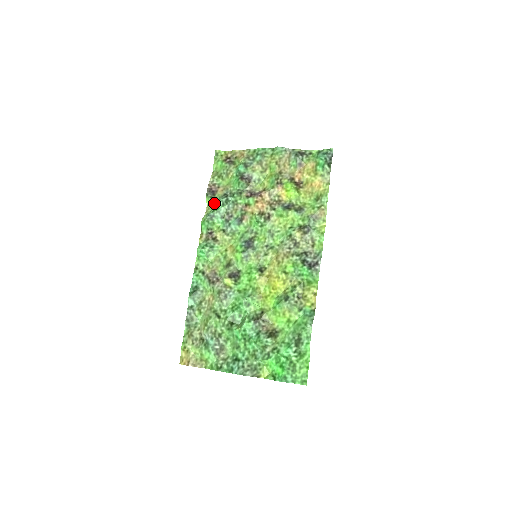
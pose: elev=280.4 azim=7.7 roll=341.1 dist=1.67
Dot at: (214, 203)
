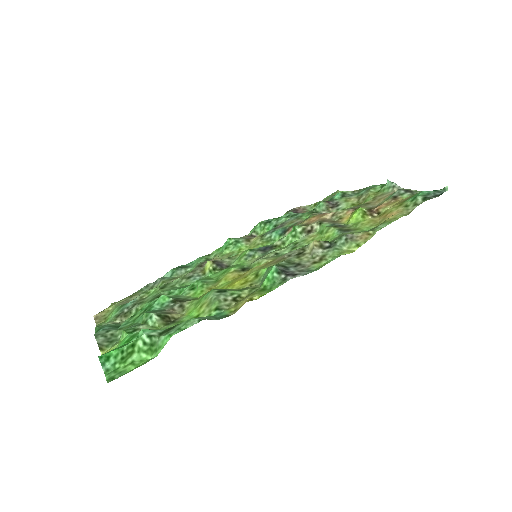
Dot at: occluded
